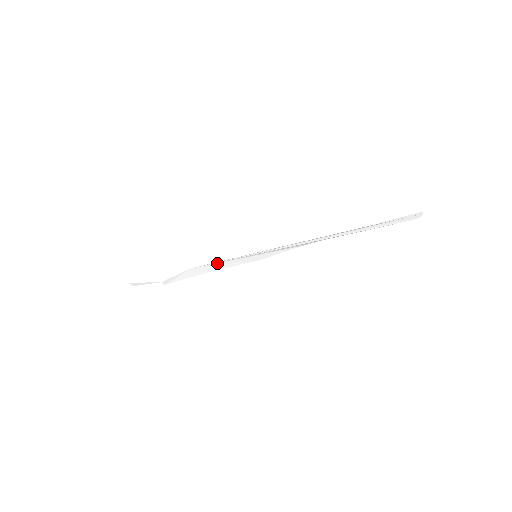
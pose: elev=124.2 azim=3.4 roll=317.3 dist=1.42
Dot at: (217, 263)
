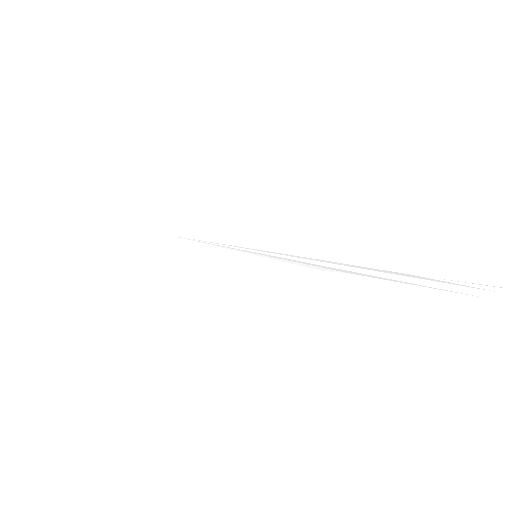
Dot at: (205, 244)
